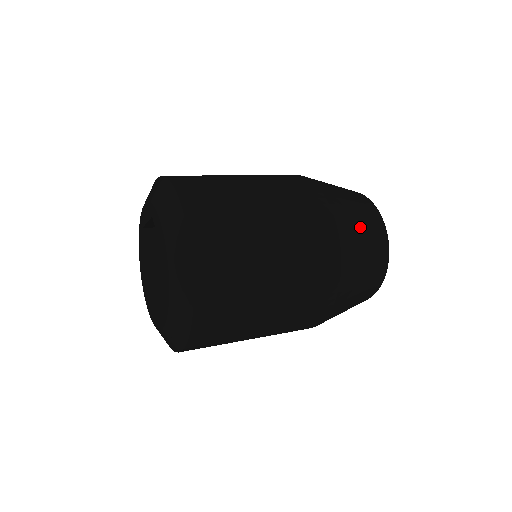
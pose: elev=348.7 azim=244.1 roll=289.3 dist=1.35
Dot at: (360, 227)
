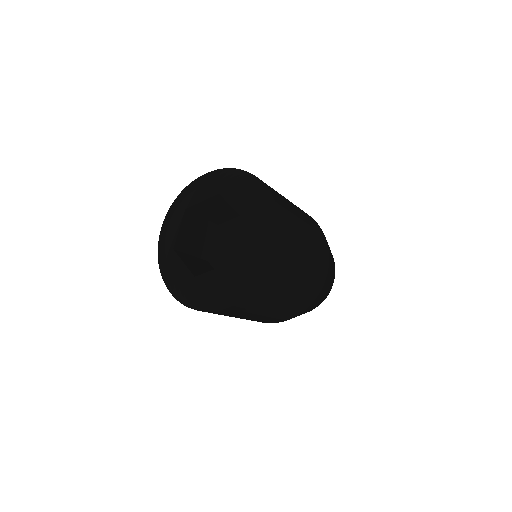
Dot at: occluded
